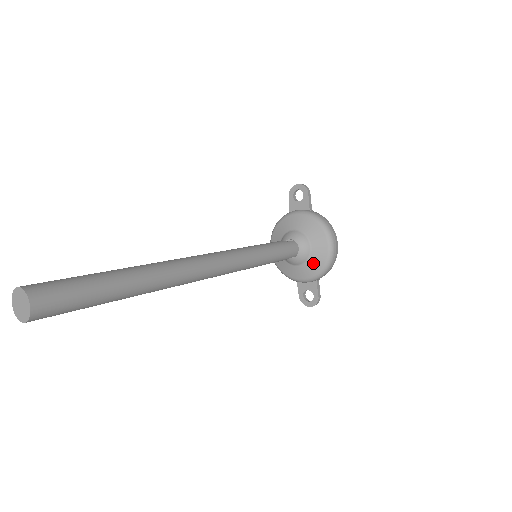
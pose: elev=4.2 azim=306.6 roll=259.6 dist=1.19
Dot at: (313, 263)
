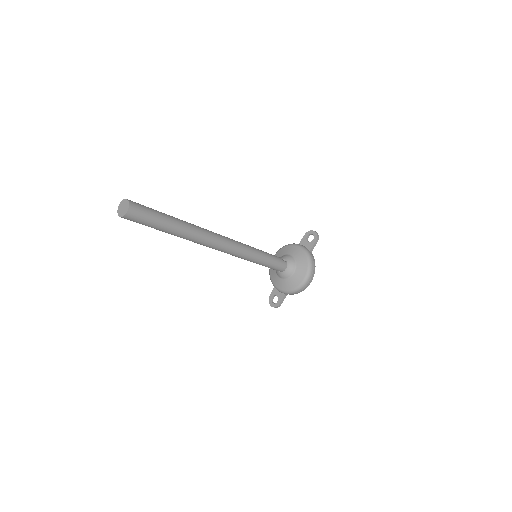
Dot at: (289, 283)
